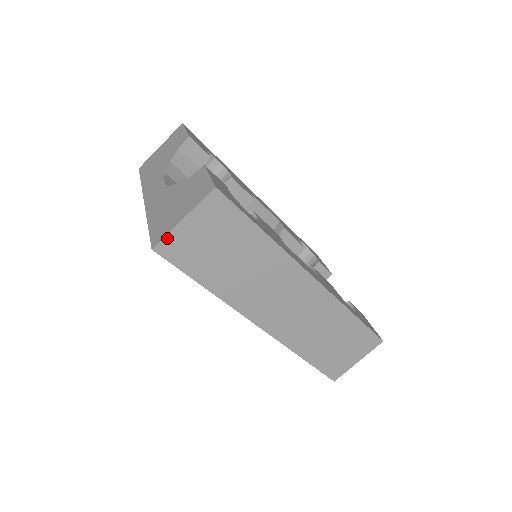
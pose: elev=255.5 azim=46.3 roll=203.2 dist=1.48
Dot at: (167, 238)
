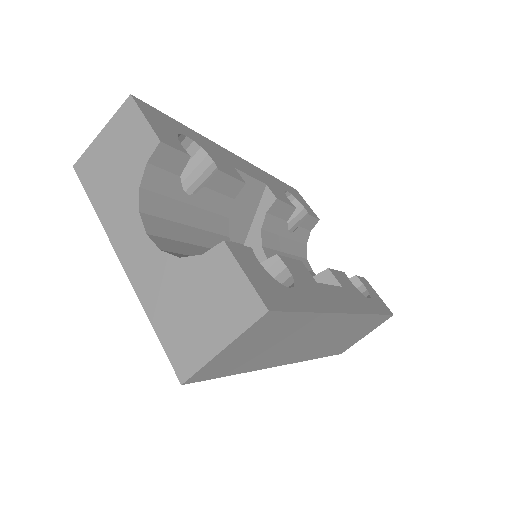
Dot at: (201, 370)
